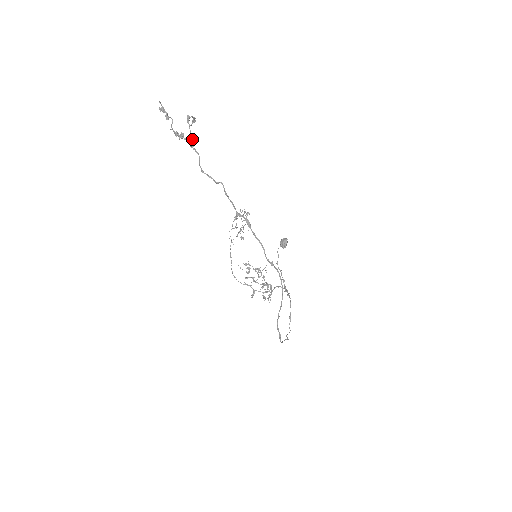
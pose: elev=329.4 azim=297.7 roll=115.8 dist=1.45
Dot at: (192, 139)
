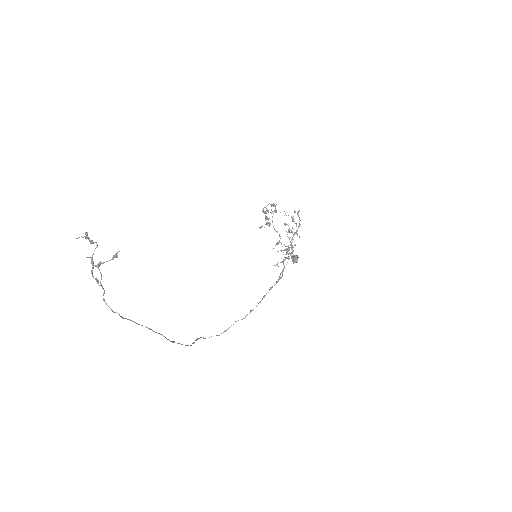
Dot at: (101, 277)
